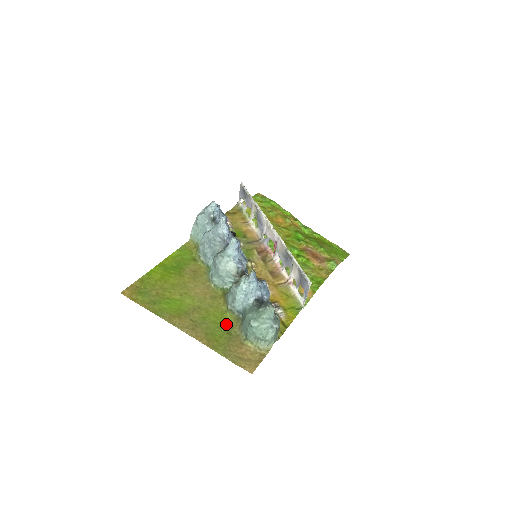
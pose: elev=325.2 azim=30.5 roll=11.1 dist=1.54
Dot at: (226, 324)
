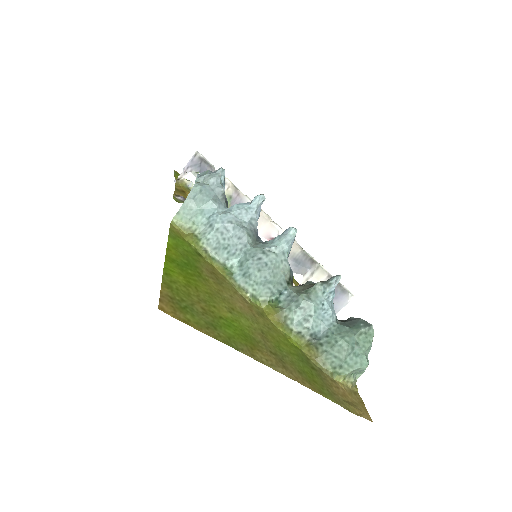
Dot at: (301, 354)
